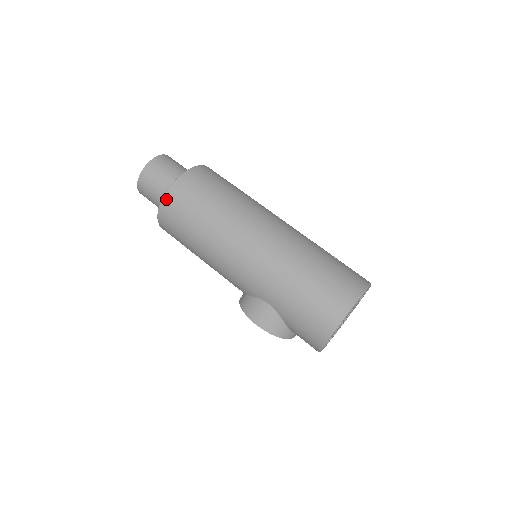
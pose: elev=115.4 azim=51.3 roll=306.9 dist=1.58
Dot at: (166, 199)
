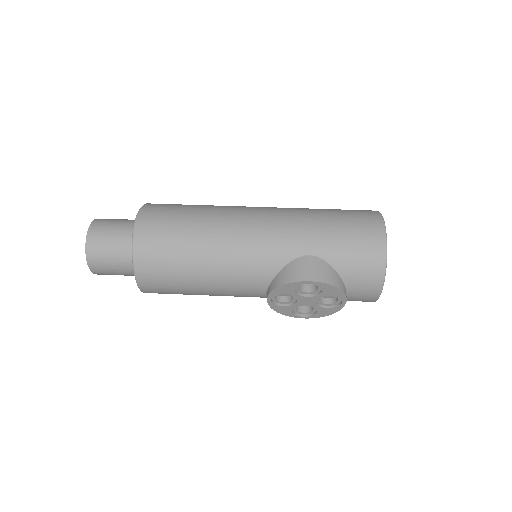
Dot at: (140, 221)
